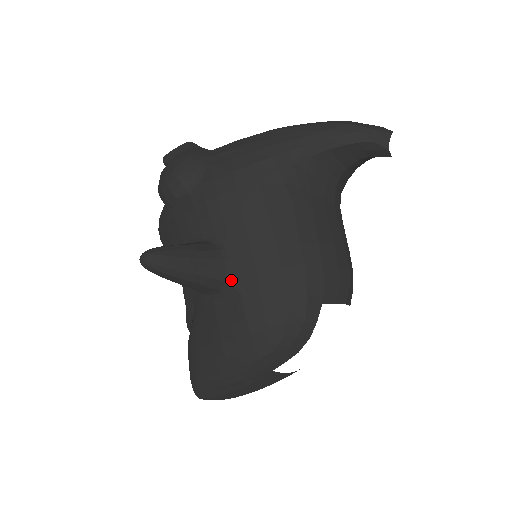
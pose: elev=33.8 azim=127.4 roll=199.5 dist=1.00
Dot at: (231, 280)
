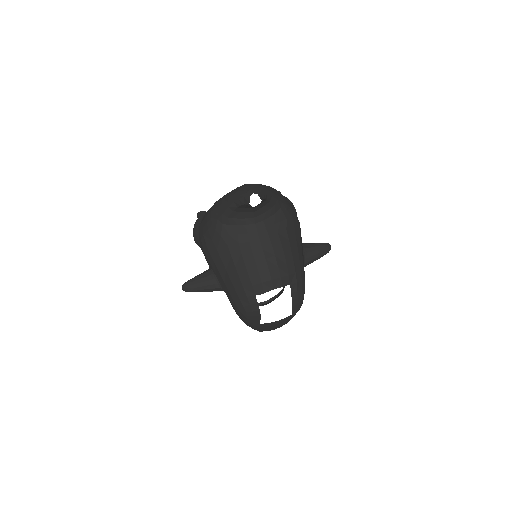
Dot at: (222, 287)
